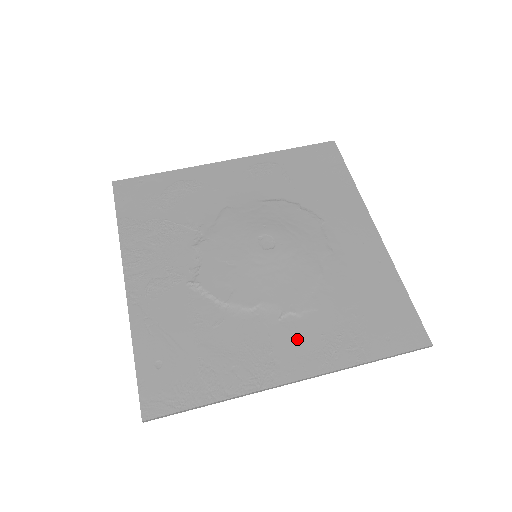
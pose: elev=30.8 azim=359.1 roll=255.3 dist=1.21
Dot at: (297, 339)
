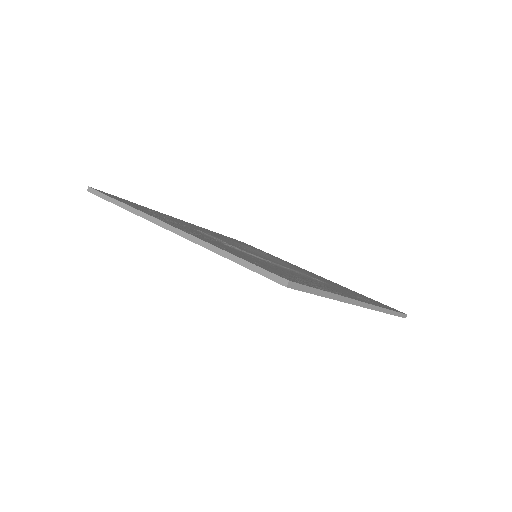
Dot at: (337, 289)
